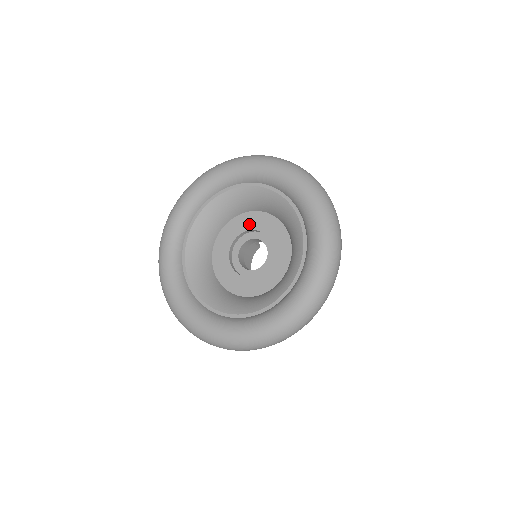
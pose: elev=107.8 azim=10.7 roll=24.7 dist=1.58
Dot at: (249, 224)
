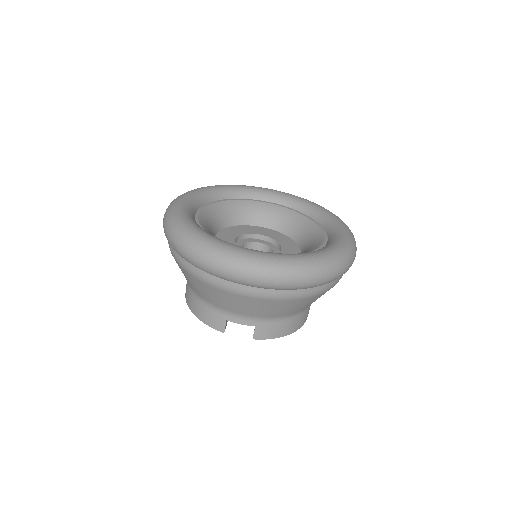
Dot at: (266, 233)
